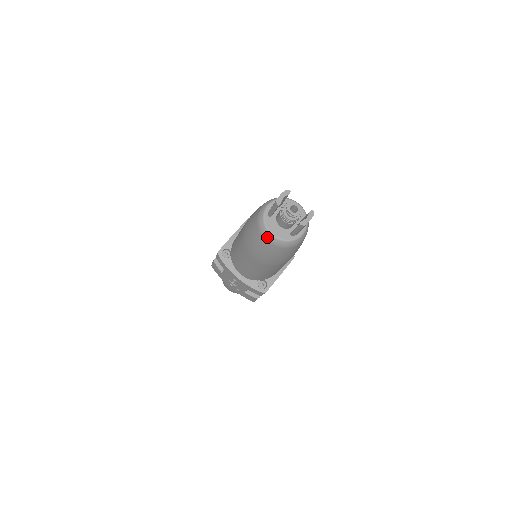
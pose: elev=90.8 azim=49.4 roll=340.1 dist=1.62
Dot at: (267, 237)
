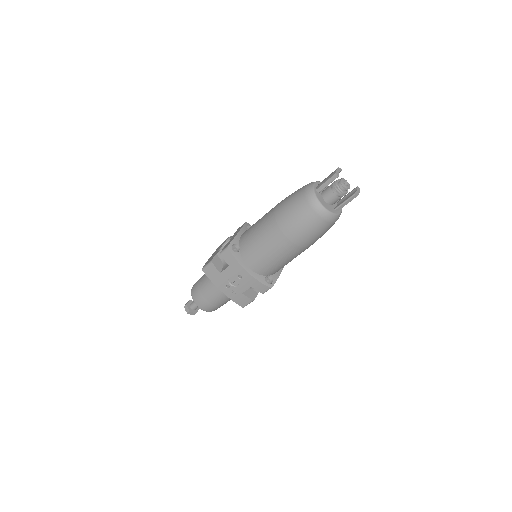
Dot at: (318, 209)
